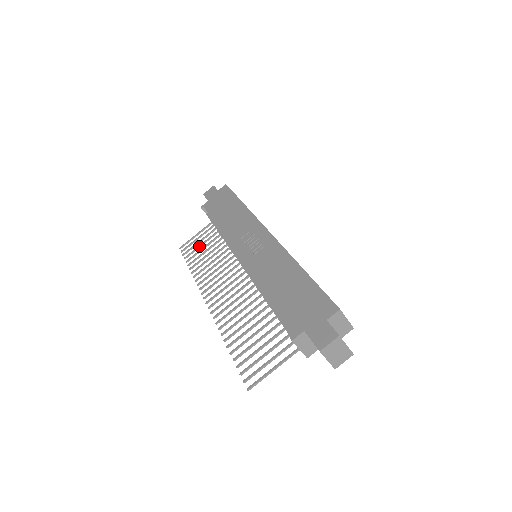
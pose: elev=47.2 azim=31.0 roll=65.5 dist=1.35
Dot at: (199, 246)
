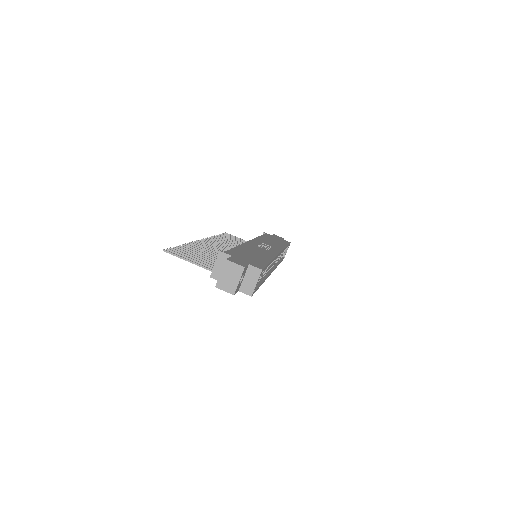
Dot at: occluded
